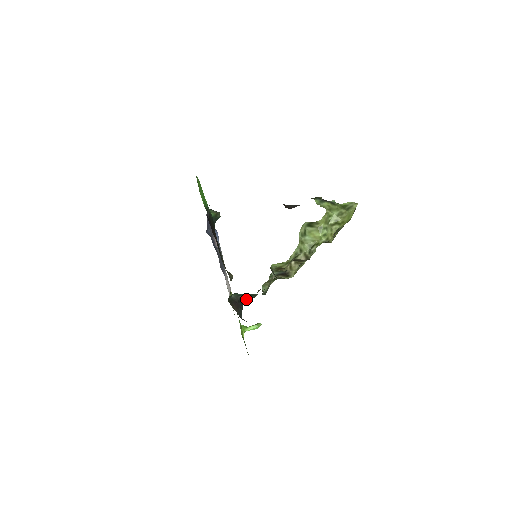
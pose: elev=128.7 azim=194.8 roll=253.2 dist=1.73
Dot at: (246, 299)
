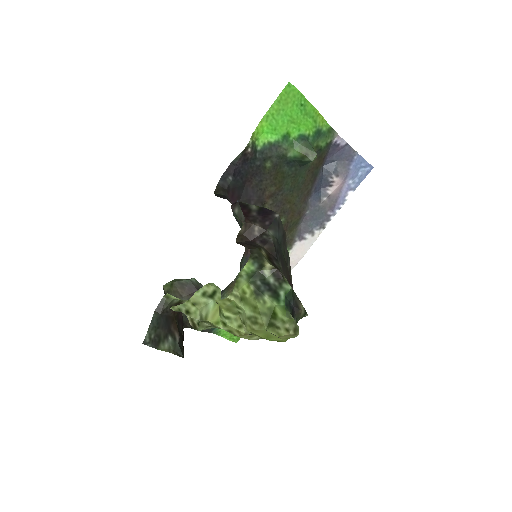
Dot at: occluded
